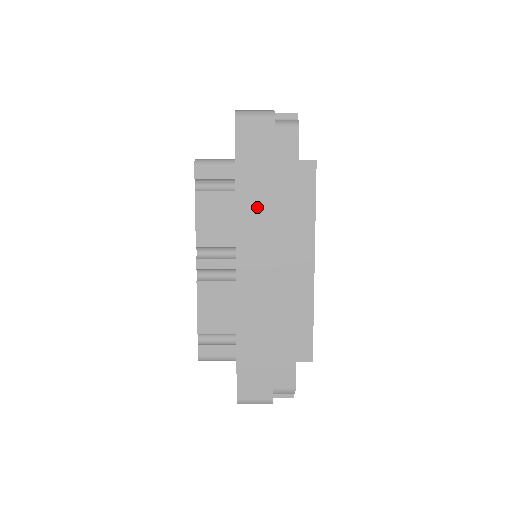
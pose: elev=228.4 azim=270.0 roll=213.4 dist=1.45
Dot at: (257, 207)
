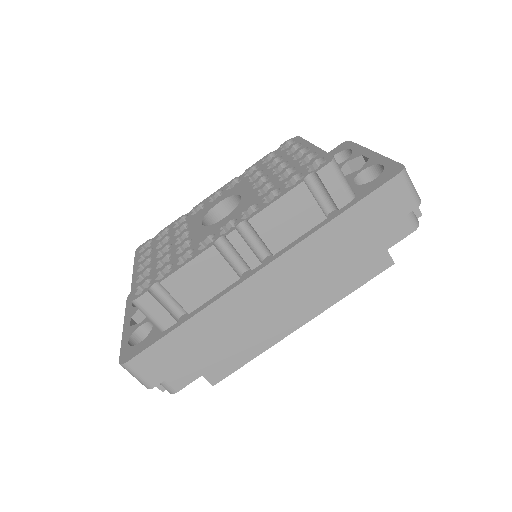
Dot at: (327, 250)
